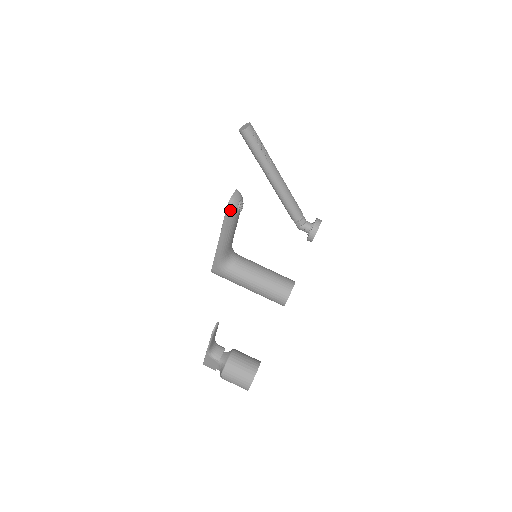
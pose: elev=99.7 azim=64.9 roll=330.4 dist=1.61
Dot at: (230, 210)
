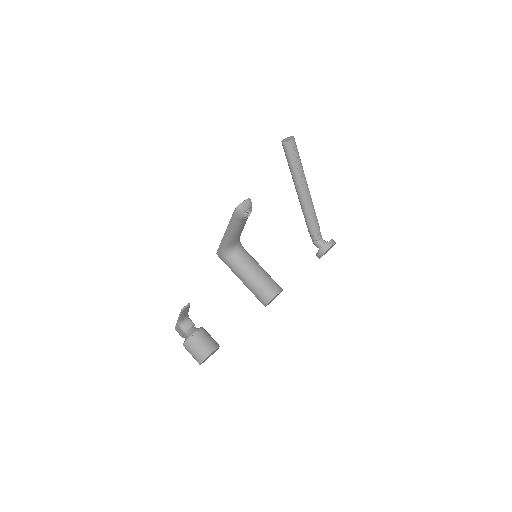
Dot at: (236, 214)
